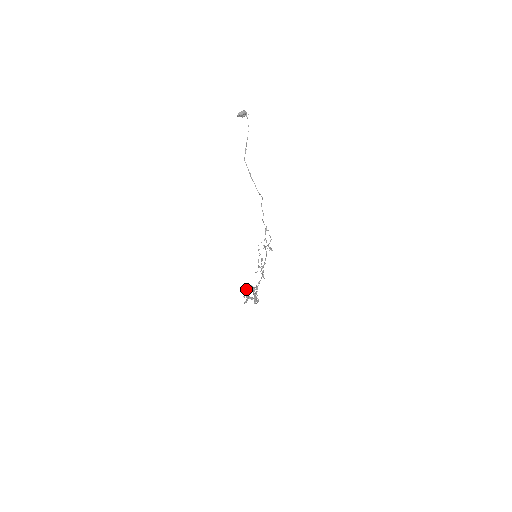
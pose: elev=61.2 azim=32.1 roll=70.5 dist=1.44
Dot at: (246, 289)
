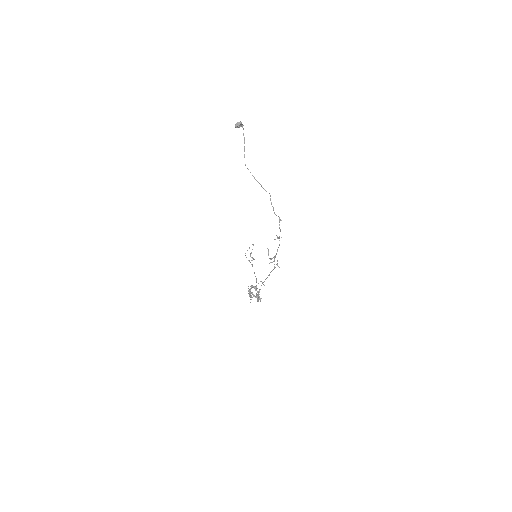
Dot at: occluded
